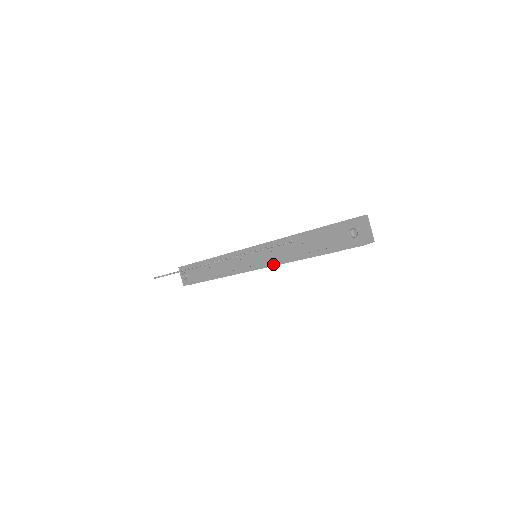
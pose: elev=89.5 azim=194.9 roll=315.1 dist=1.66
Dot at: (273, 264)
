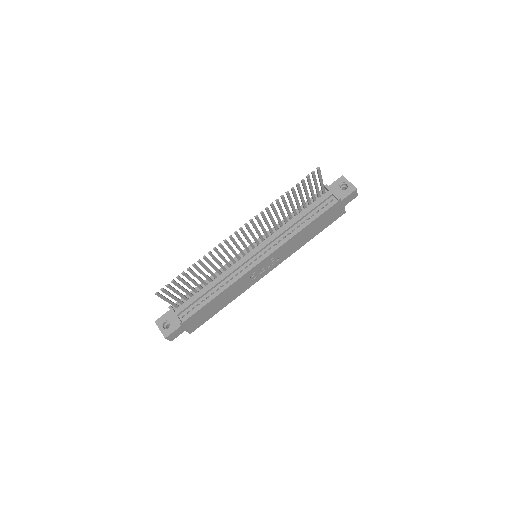
Dot at: (281, 243)
